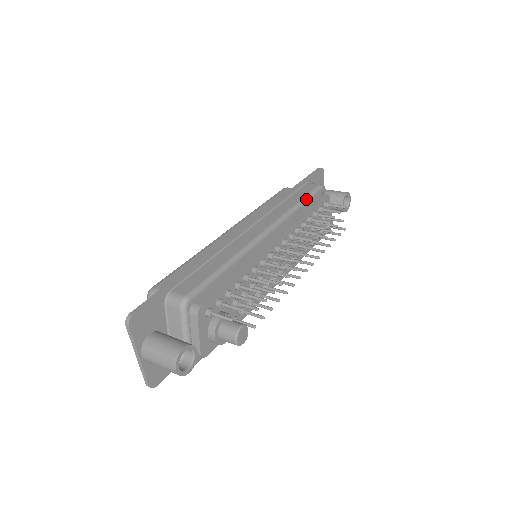
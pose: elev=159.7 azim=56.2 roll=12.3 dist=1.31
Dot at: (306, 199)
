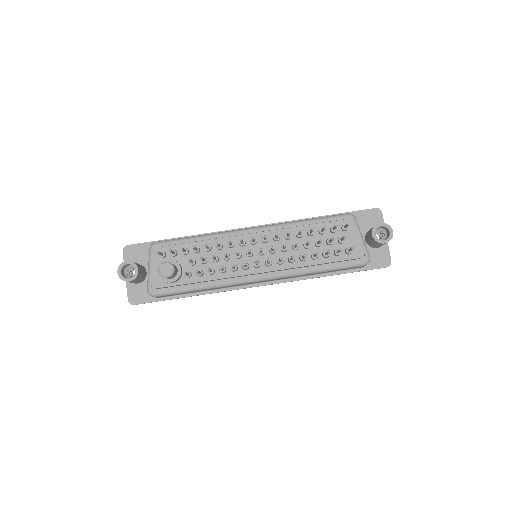
Dot at: (318, 219)
